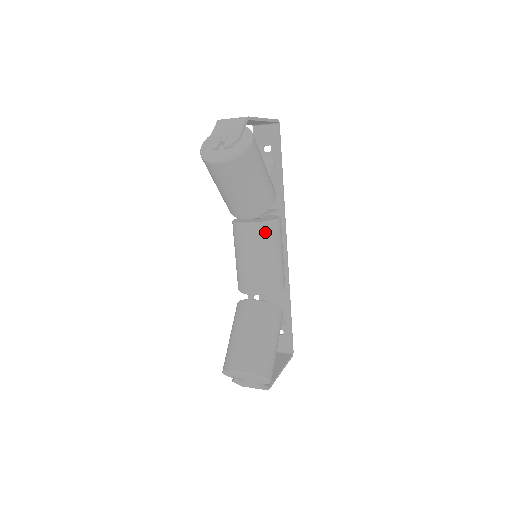
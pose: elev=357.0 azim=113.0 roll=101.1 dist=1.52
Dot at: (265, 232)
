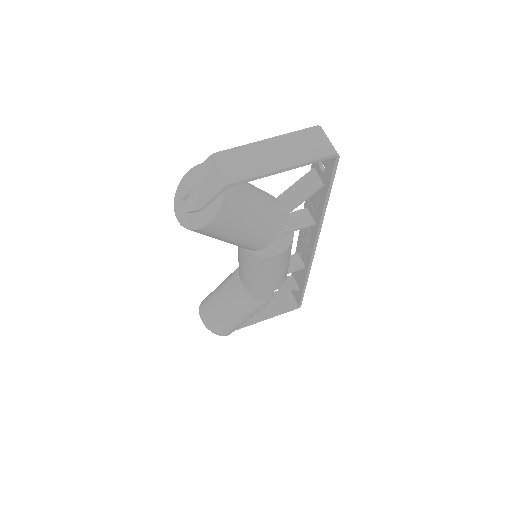
Dot at: (252, 259)
